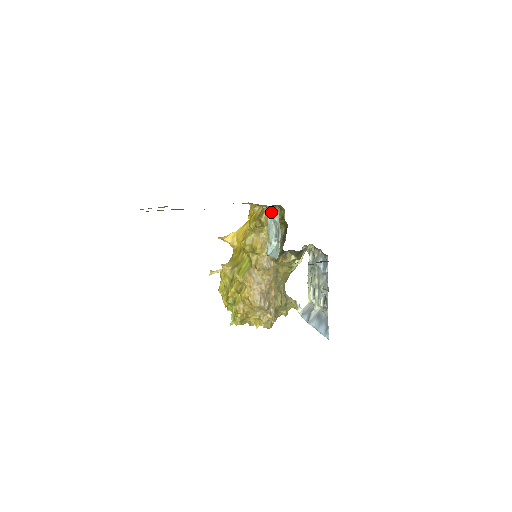
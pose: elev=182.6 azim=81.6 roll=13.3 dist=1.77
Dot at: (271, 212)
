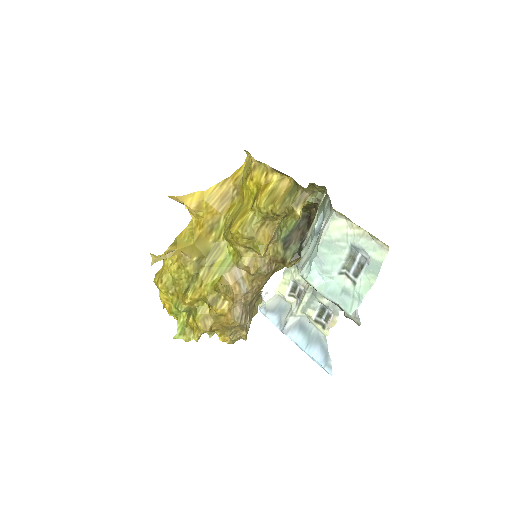
Dot at: (349, 226)
